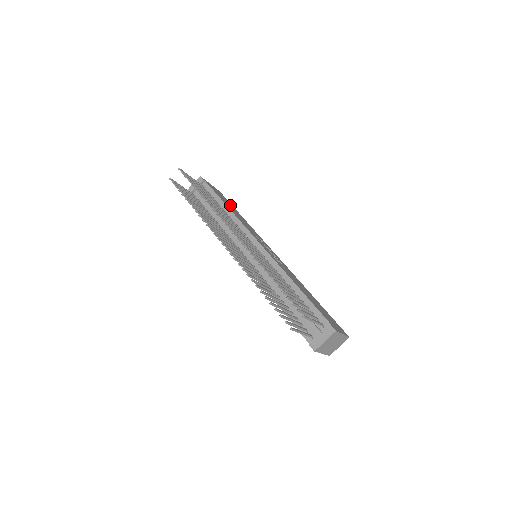
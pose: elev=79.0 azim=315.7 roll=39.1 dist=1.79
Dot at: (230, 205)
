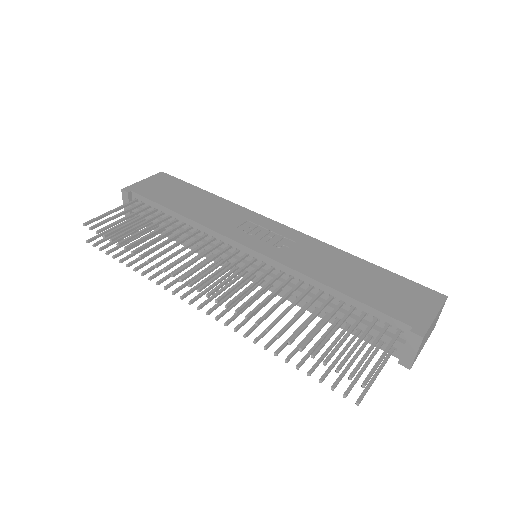
Dot at: (183, 192)
